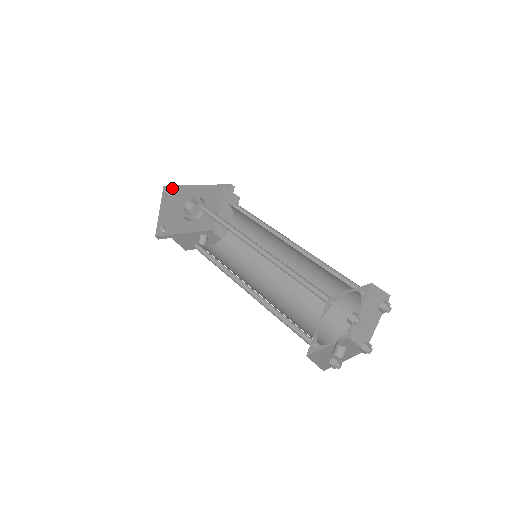
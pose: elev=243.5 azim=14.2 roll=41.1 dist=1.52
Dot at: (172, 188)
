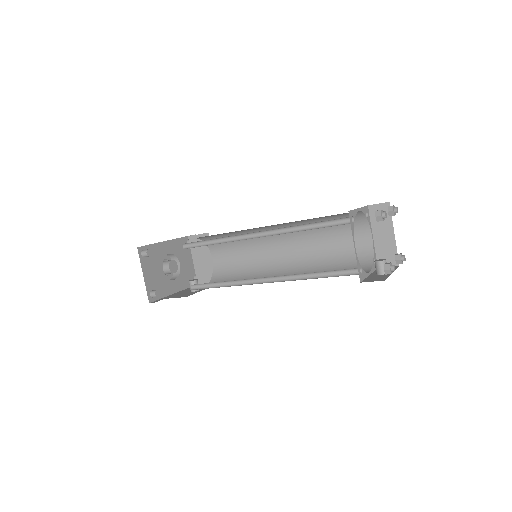
Dot at: (145, 248)
